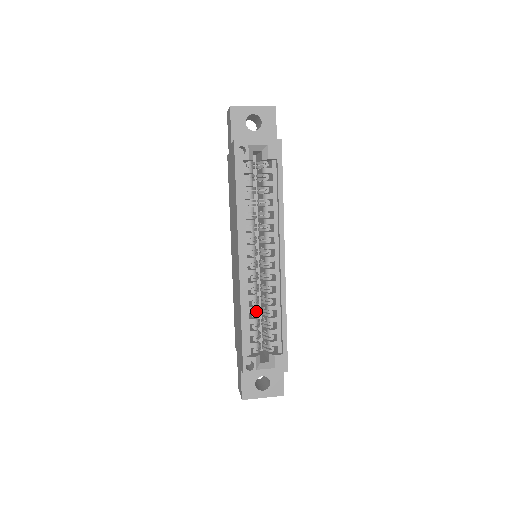
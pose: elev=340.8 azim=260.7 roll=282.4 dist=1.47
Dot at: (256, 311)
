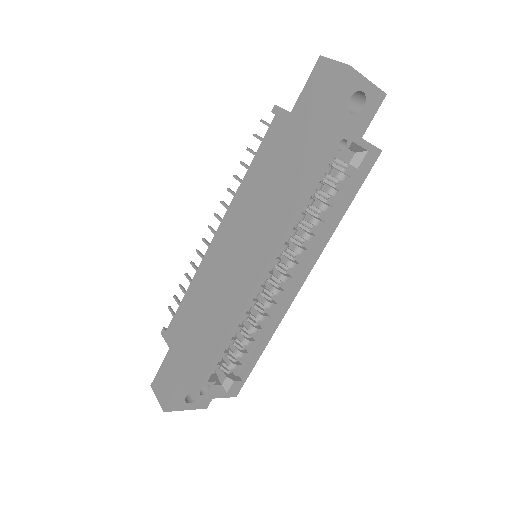
Dot at: (238, 330)
